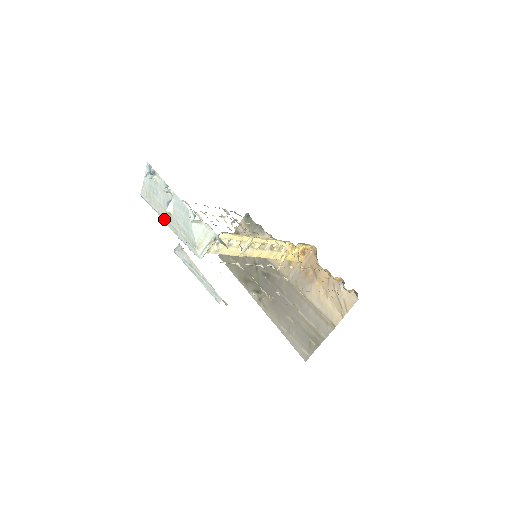
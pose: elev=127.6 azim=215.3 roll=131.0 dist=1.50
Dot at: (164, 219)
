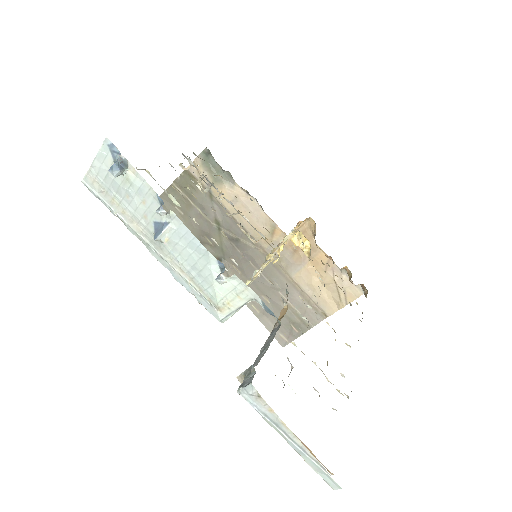
Dot at: (143, 242)
